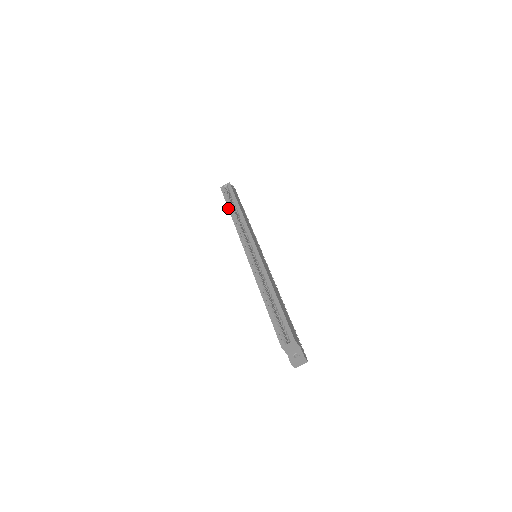
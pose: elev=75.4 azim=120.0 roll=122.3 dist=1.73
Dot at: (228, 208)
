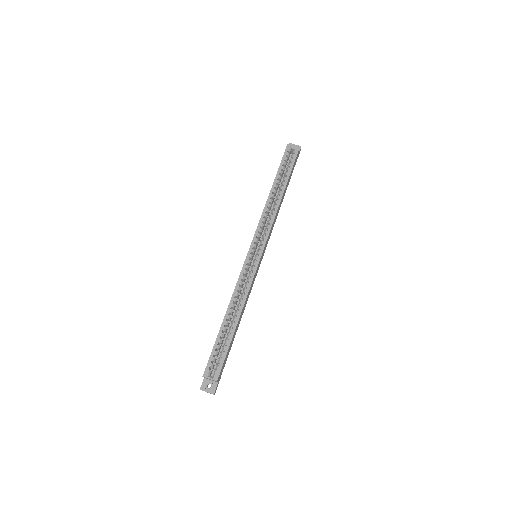
Dot at: (274, 180)
